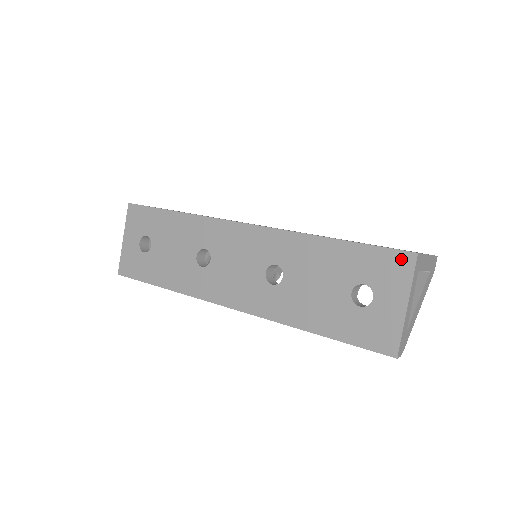
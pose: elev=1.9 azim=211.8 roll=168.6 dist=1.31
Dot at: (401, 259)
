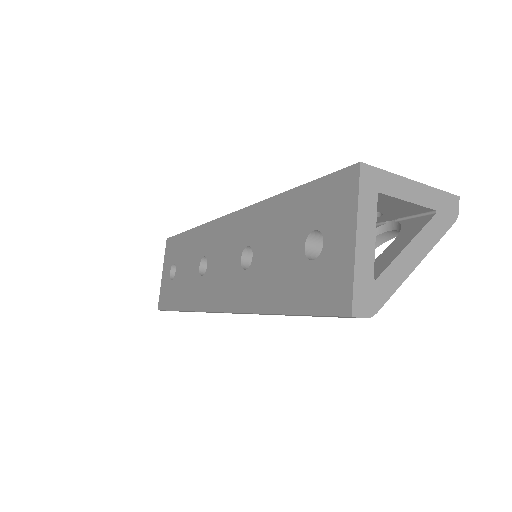
Dot at: (345, 179)
